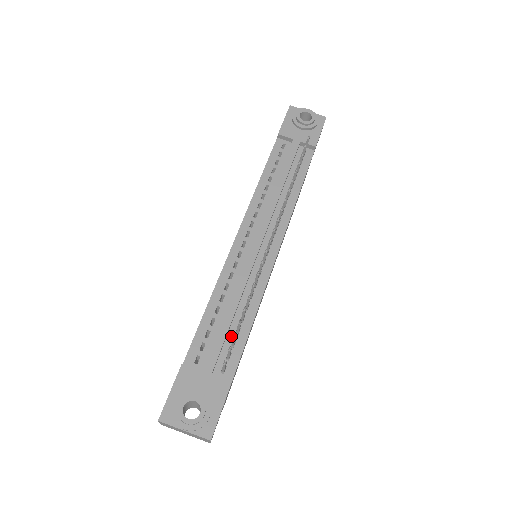
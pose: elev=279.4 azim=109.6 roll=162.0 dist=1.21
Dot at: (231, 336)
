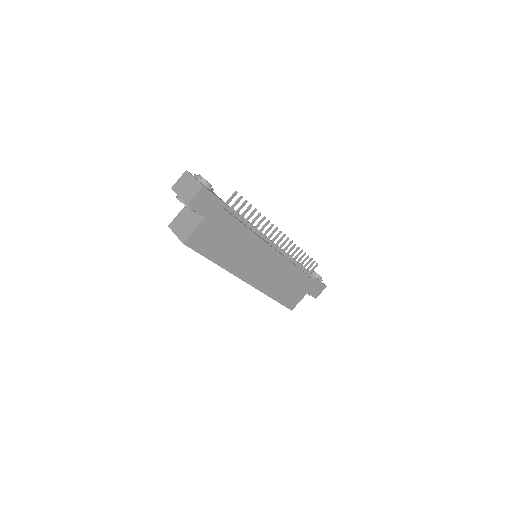
Dot at: (235, 216)
